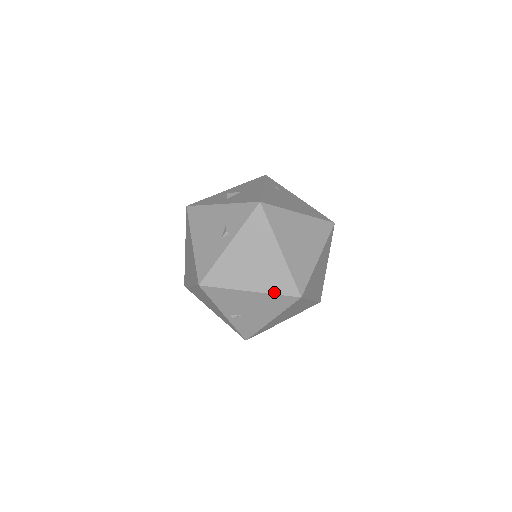
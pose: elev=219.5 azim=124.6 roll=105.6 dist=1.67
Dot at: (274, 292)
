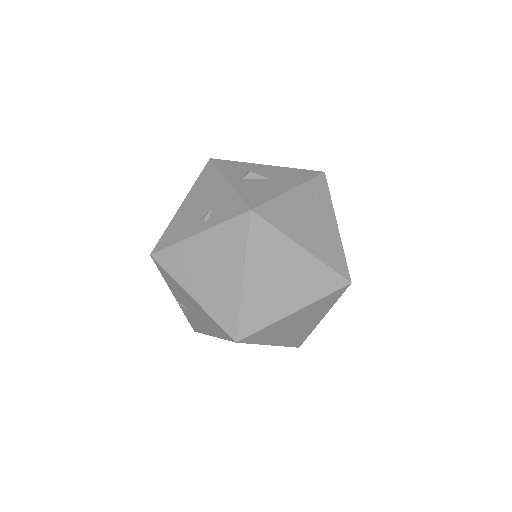
Dot at: (213, 316)
